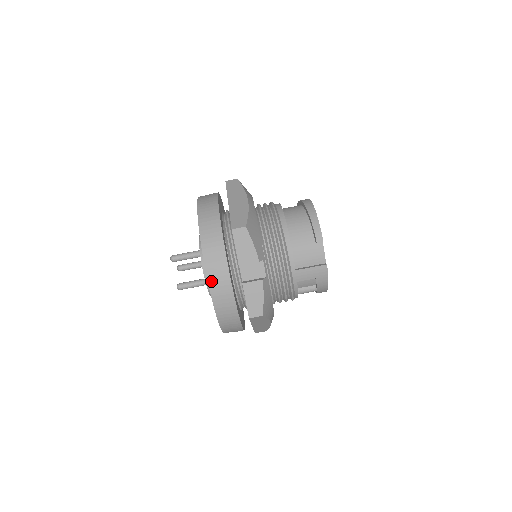
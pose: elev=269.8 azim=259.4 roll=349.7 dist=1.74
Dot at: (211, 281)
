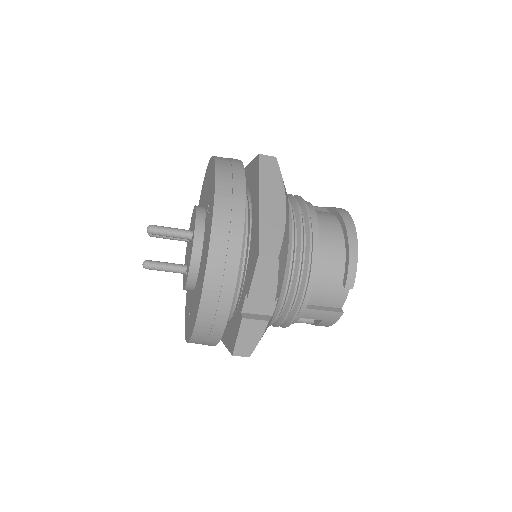
Dot at: (204, 305)
